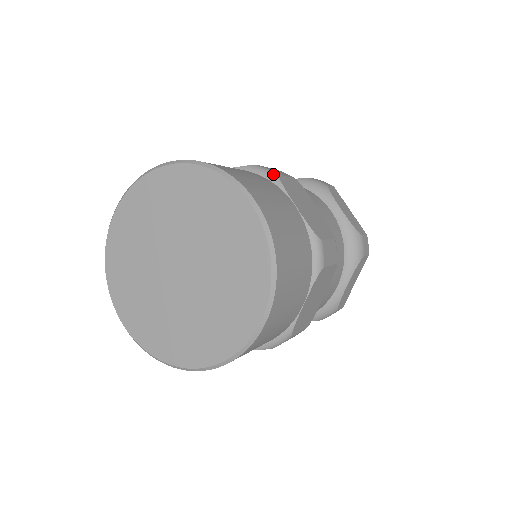
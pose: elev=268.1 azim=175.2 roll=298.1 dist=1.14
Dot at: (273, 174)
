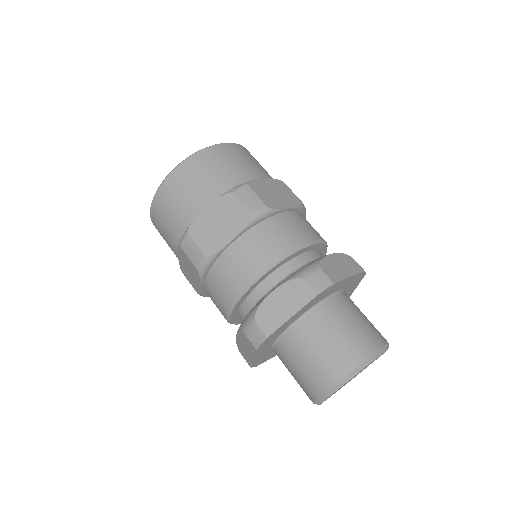
Dot at: (281, 181)
